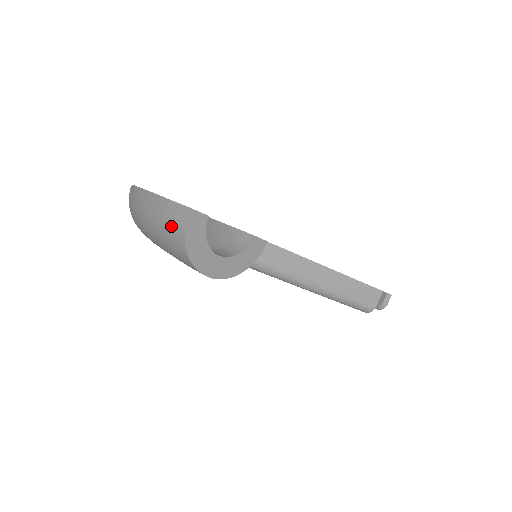
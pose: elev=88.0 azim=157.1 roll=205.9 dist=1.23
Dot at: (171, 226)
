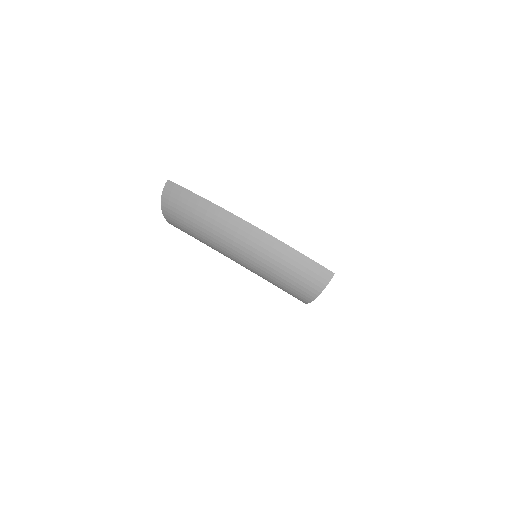
Dot at: (312, 278)
